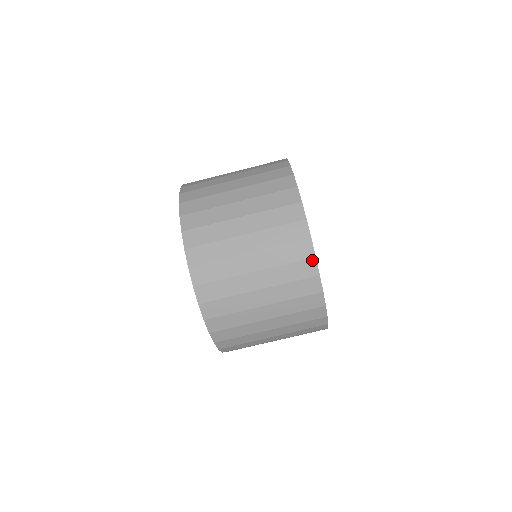
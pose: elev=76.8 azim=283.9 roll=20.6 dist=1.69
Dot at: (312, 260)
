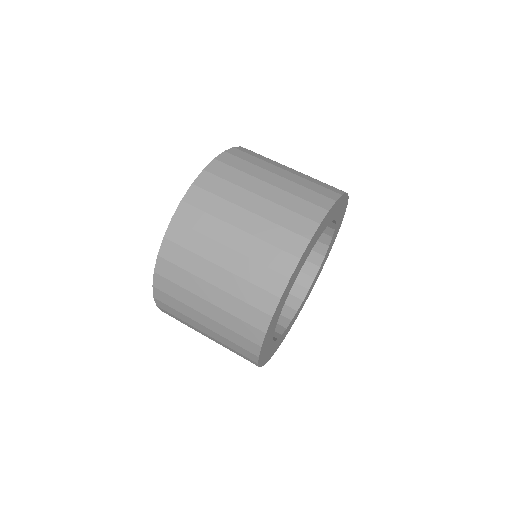
Dot at: (276, 298)
